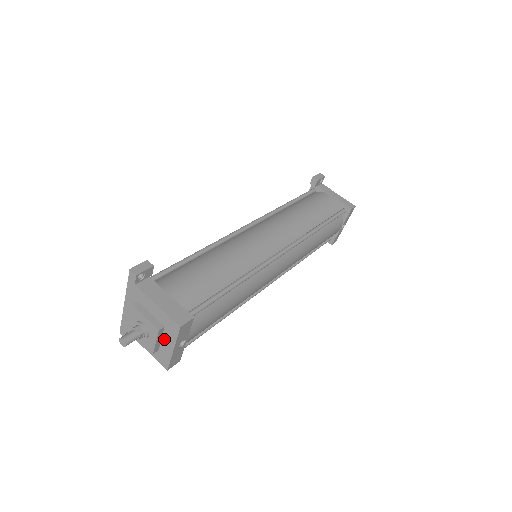
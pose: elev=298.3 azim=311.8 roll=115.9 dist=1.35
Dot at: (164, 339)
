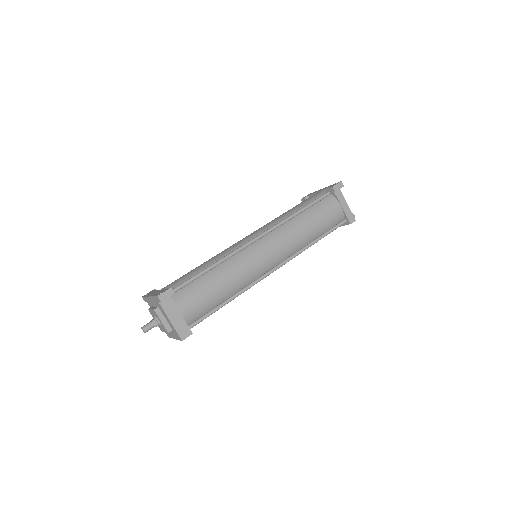
Dot at: occluded
